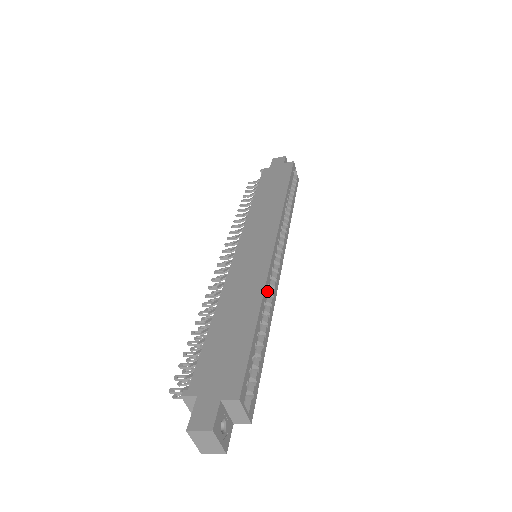
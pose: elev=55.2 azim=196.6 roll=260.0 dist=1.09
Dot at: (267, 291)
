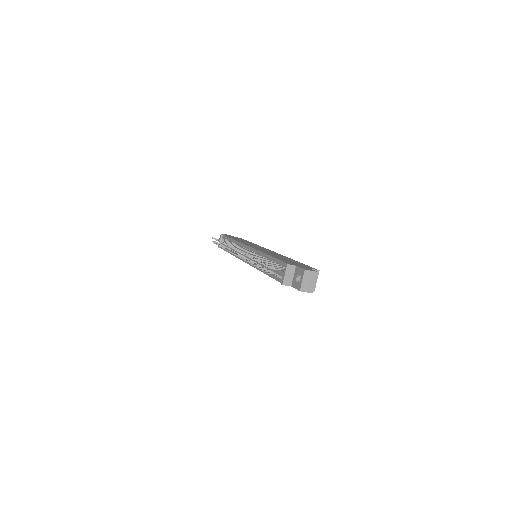
Dot at: occluded
